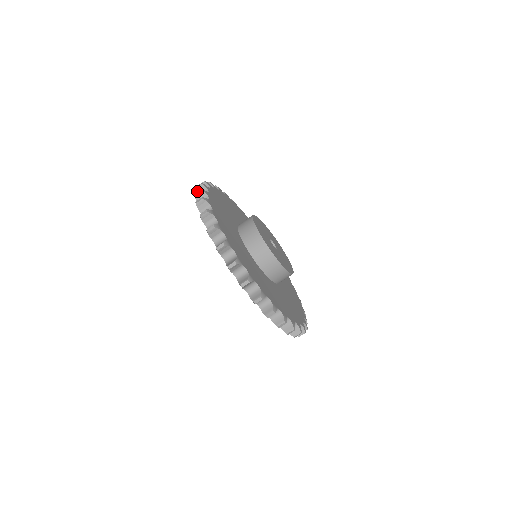
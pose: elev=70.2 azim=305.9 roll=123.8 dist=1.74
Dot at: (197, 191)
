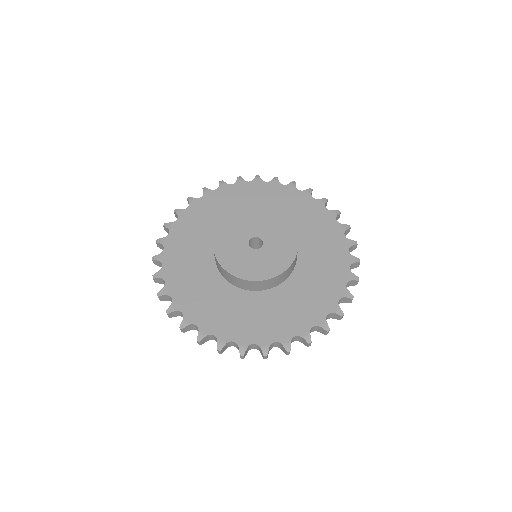
Dot at: (199, 344)
